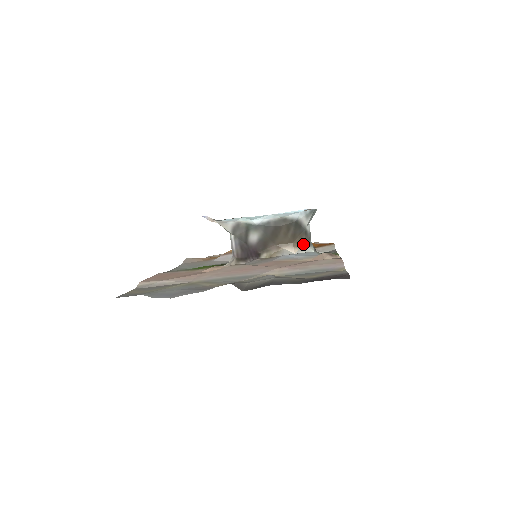
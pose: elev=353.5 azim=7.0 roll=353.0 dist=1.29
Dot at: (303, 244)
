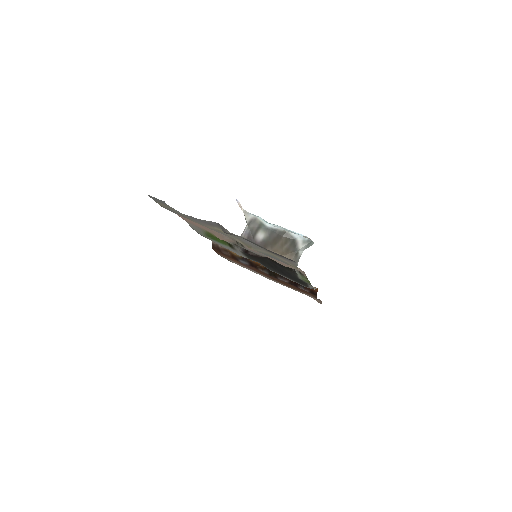
Dot at: occluded
